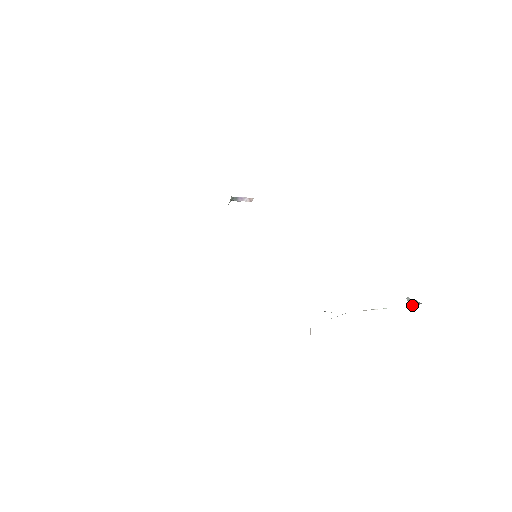
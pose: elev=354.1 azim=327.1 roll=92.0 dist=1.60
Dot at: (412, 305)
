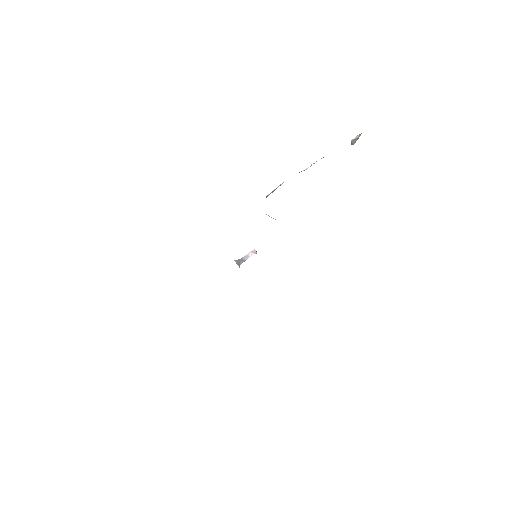
Dot at: (352, 140)
